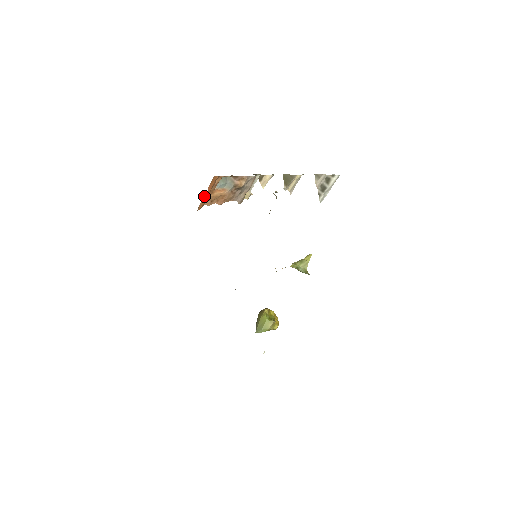
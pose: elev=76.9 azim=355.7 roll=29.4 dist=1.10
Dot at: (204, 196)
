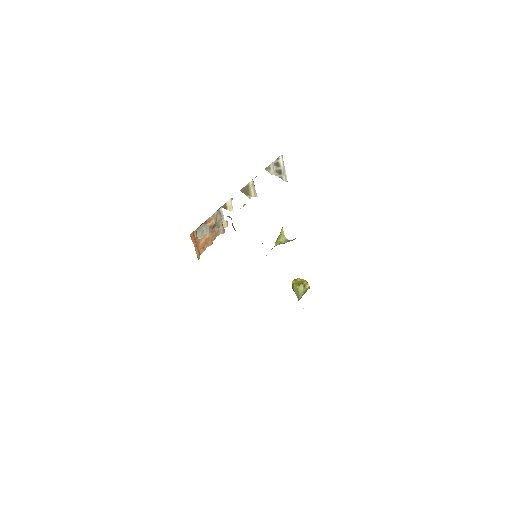
Dot at: (195, 250)
